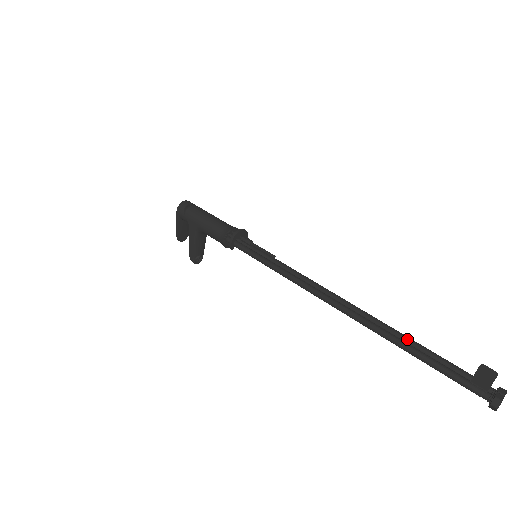
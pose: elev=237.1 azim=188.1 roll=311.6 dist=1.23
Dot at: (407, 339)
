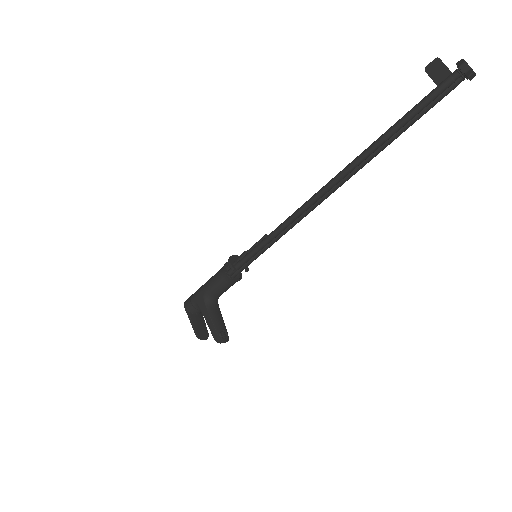
Dot at: occluded
